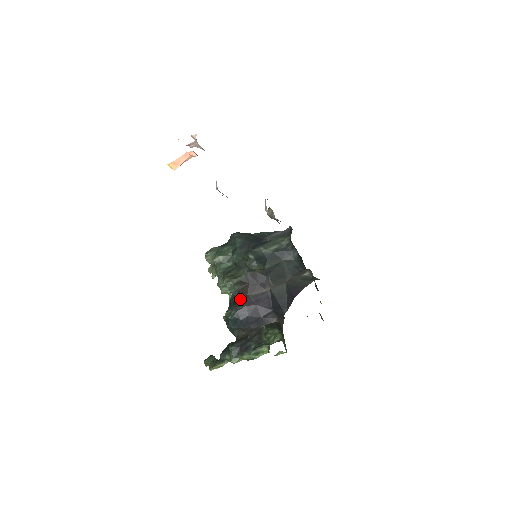
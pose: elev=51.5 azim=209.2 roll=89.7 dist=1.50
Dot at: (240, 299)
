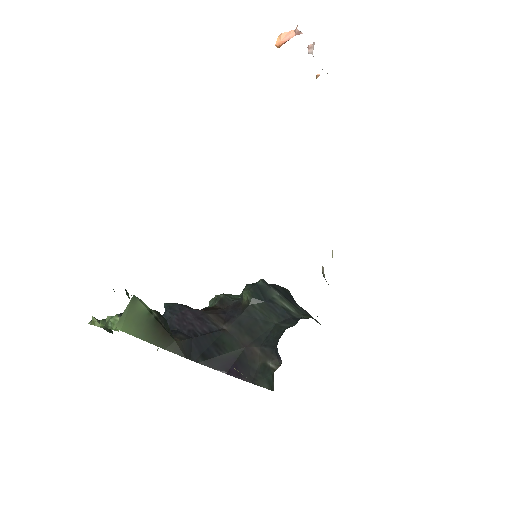
Dot at: (198, 309)
